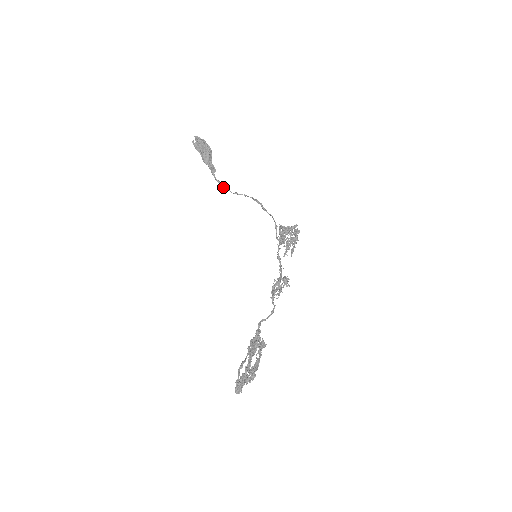
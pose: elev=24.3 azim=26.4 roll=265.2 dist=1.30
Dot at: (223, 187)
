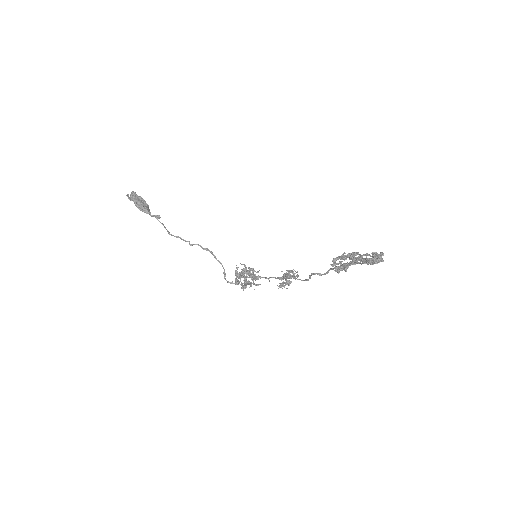
Dot at: (168, 232)
